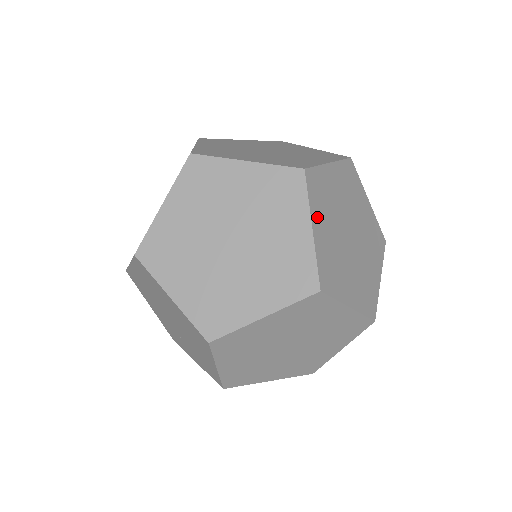
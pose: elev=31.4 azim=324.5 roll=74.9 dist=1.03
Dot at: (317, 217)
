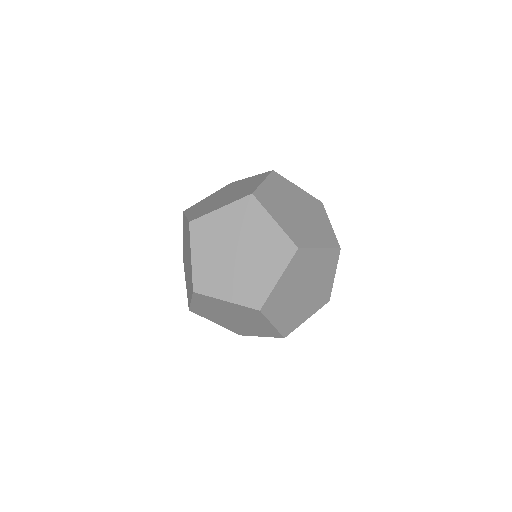
Dot at: (287, 275)
